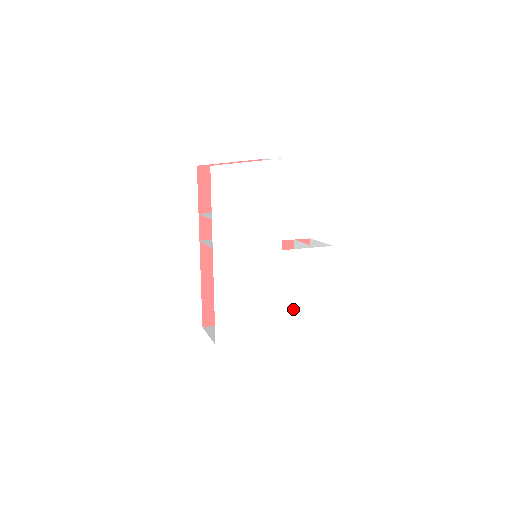
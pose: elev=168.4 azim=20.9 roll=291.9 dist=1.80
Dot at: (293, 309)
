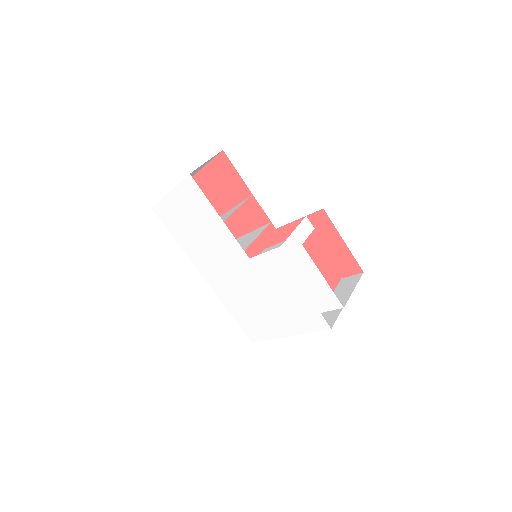
Dot at: (298, 310)
